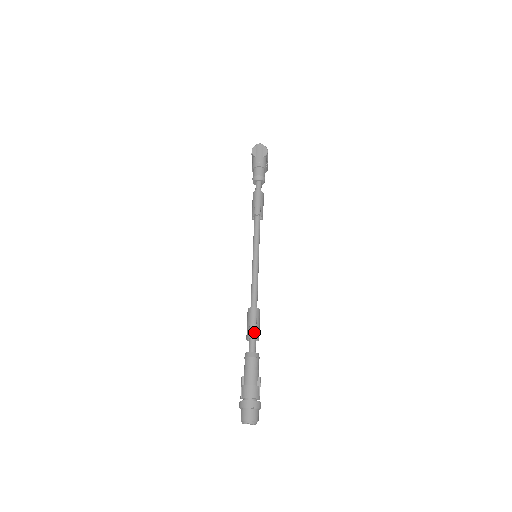
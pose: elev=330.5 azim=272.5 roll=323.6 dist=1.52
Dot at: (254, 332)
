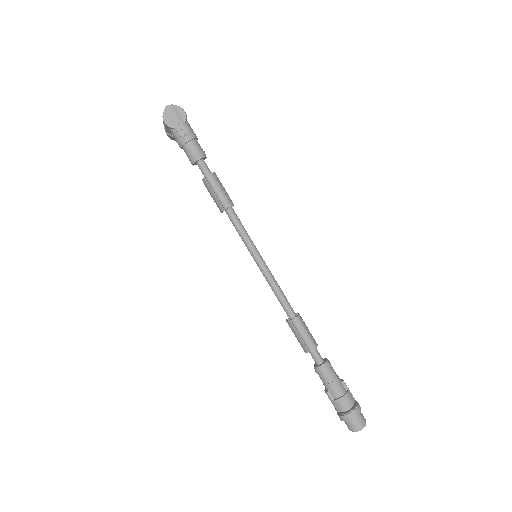
Dot at: (312, 344)
